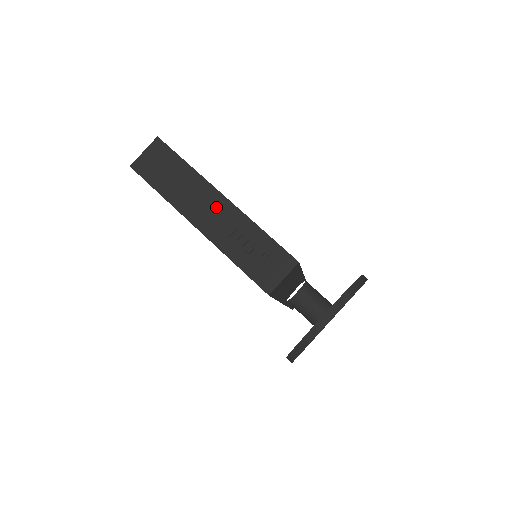
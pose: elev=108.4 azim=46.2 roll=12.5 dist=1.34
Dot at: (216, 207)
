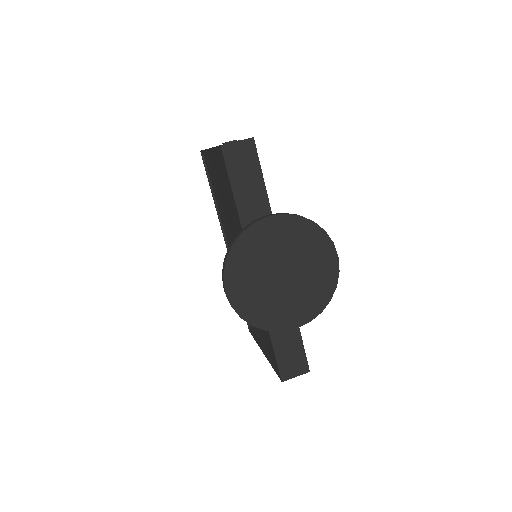
Dot at: occluded
